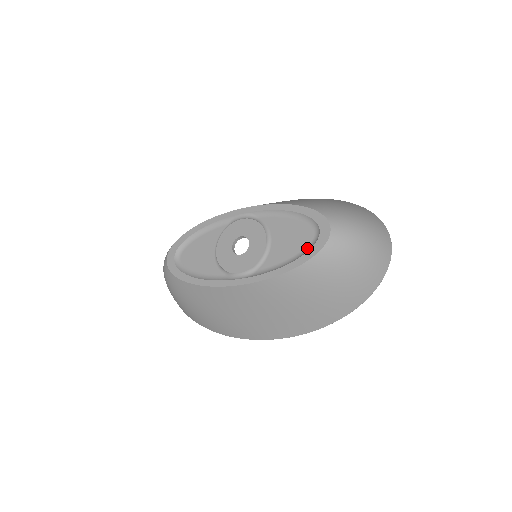
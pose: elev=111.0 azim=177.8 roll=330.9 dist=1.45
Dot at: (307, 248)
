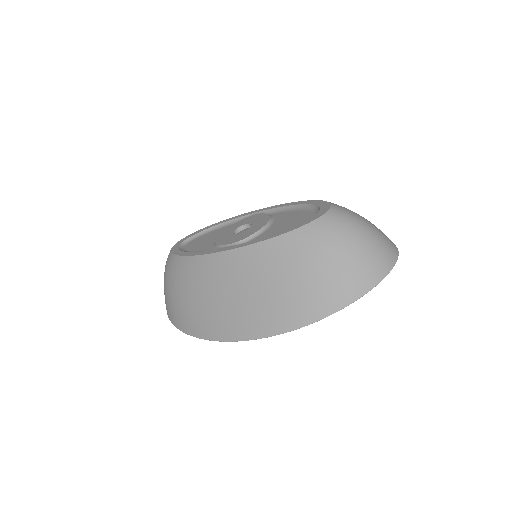
Dot at: occluded
